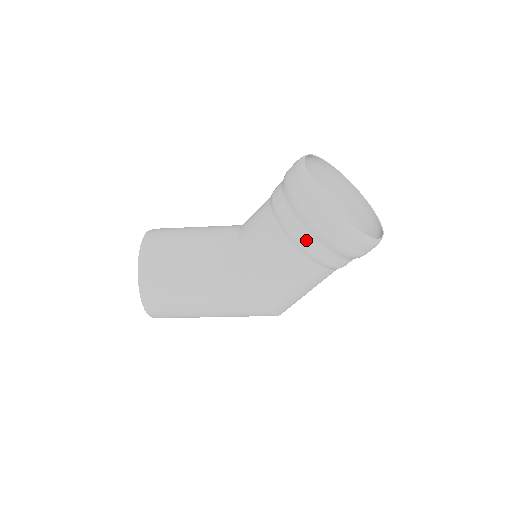
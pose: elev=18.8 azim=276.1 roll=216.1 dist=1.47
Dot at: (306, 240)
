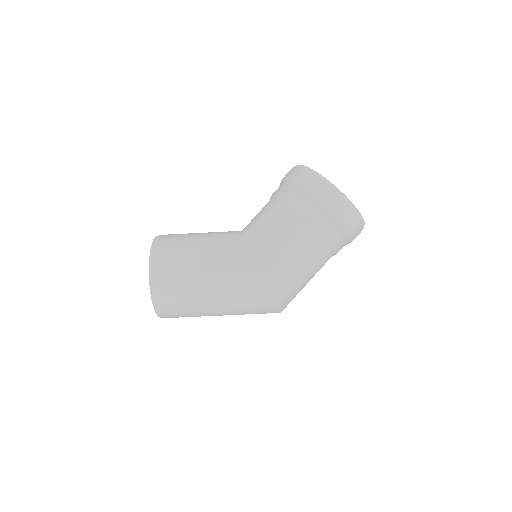
Dot at: (301, 205)
